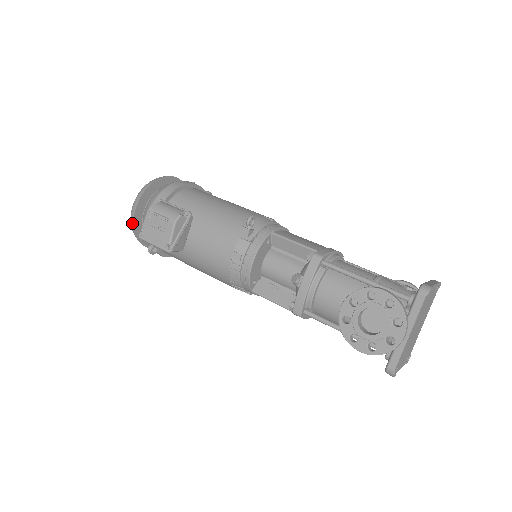
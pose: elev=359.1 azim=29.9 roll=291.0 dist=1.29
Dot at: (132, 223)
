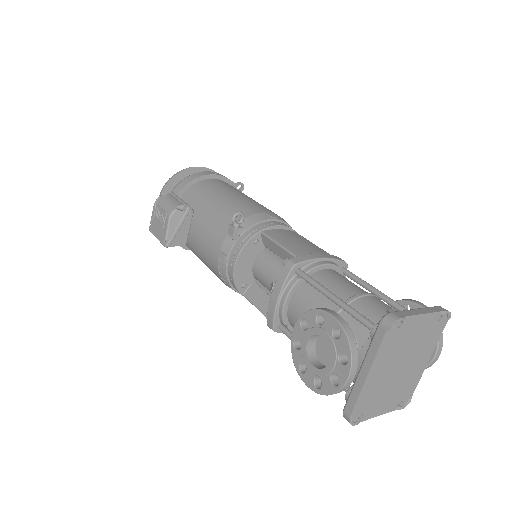
Dot at: occluded
